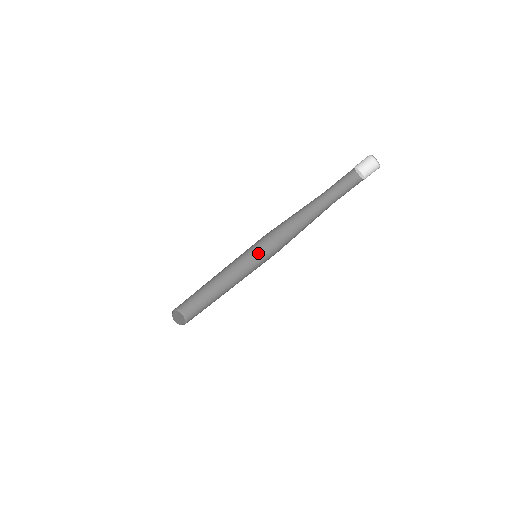
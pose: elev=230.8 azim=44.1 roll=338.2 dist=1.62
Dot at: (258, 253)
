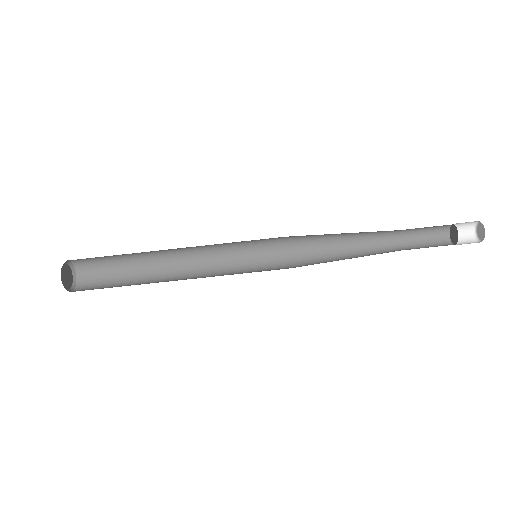
Dot at: (255, 266)
